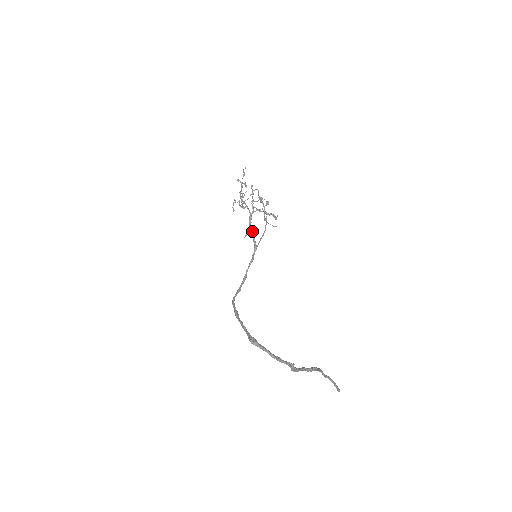
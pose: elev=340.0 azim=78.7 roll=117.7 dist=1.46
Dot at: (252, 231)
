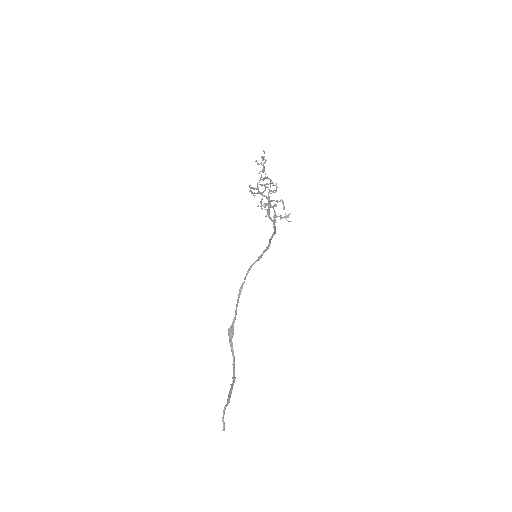
Dot at: occluded
